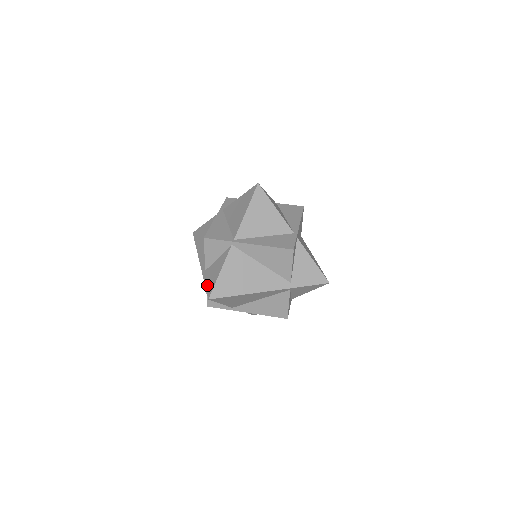
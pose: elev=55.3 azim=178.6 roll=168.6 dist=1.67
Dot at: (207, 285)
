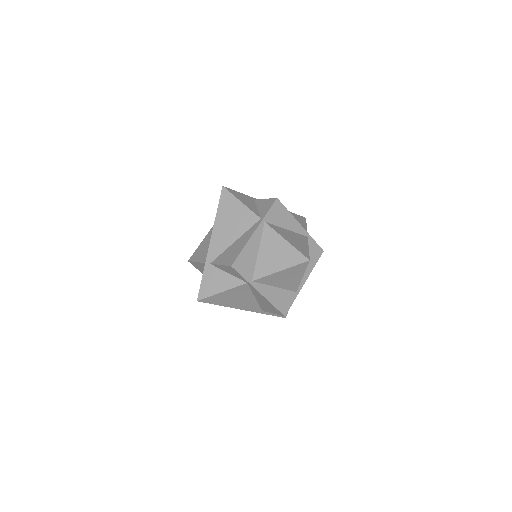
Dot at: (203, 284)
